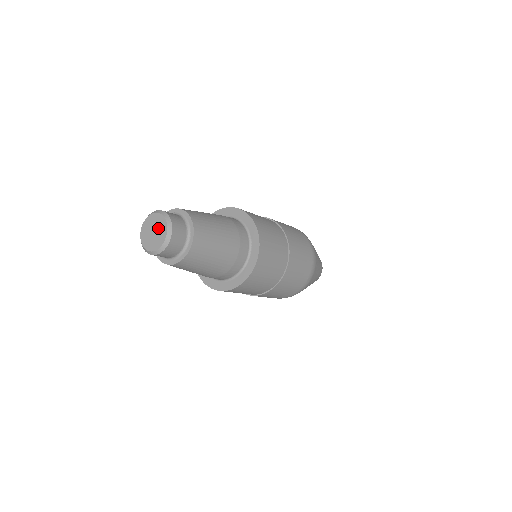
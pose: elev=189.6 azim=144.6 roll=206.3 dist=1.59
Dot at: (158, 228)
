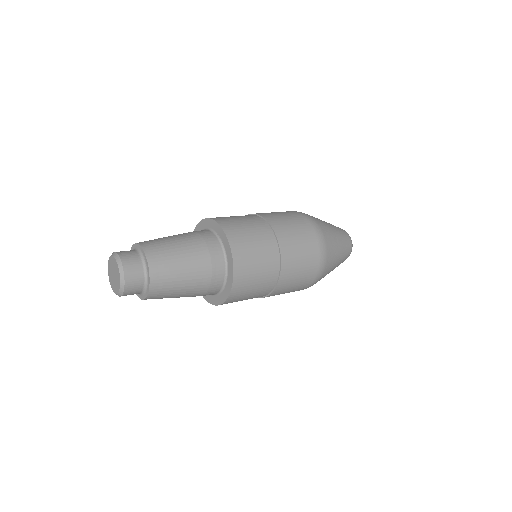
Dot at: (114, 268)
